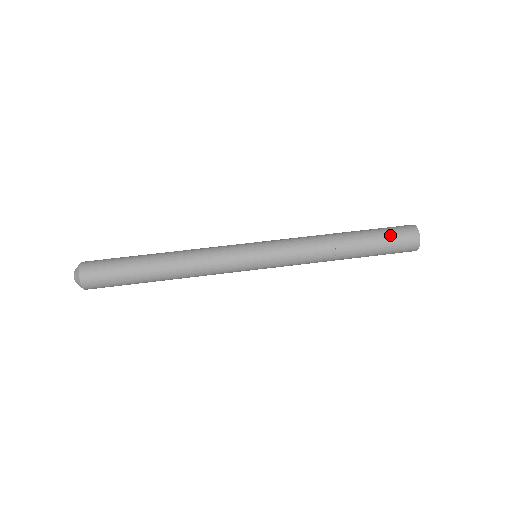
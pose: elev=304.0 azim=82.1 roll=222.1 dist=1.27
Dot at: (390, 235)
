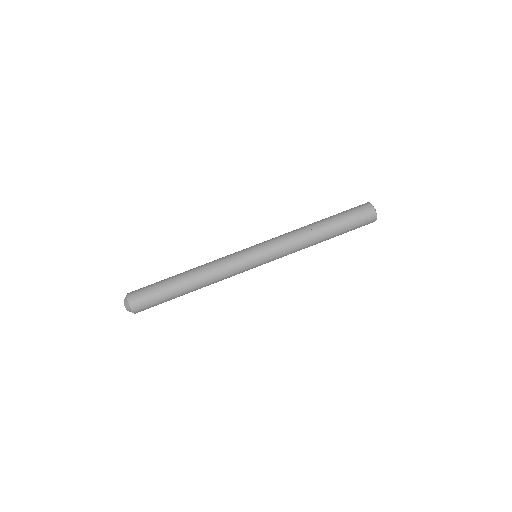
Dot at: (349, 211)
